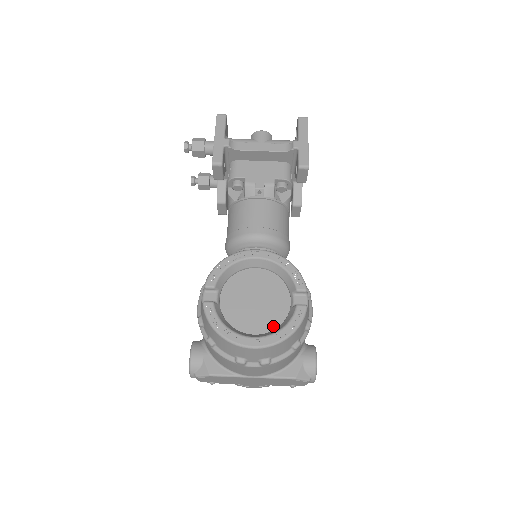
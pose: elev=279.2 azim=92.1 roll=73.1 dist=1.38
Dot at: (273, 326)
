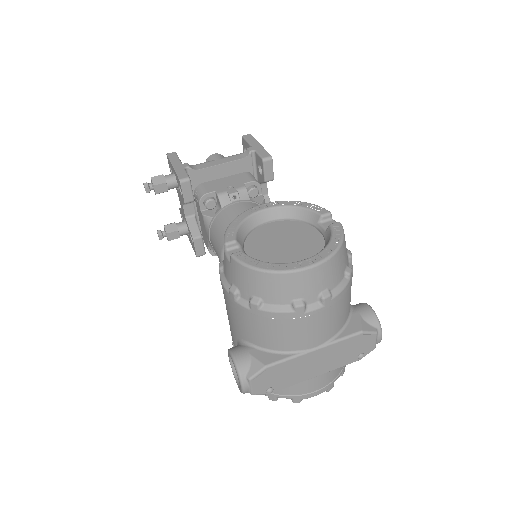
Dot at: occluded
